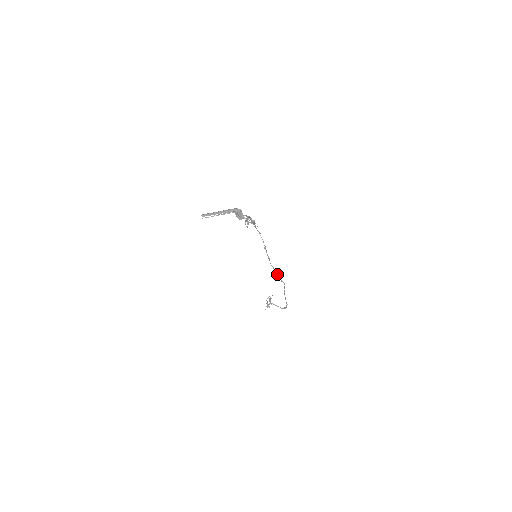
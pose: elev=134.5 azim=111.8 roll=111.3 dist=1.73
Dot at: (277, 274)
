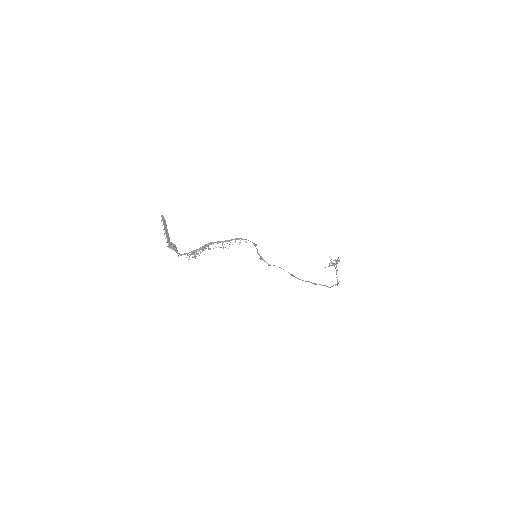
Dot at: (291, 275)
